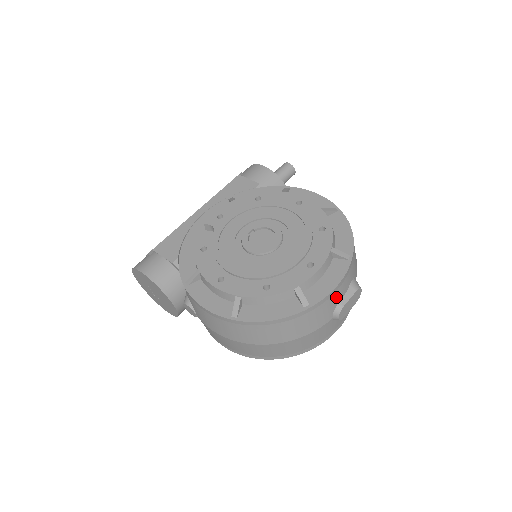
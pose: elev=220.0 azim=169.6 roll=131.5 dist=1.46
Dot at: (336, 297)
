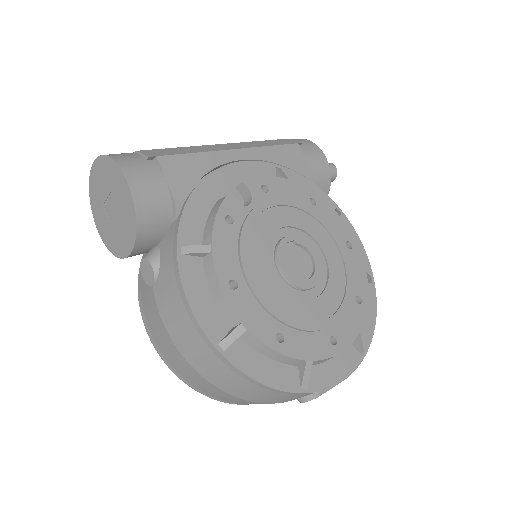
Dot at: occluded
